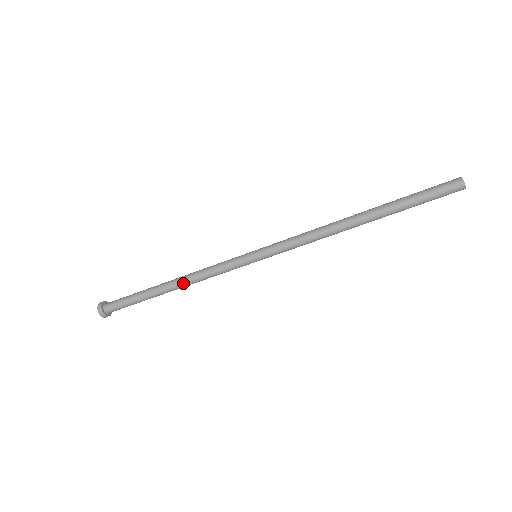
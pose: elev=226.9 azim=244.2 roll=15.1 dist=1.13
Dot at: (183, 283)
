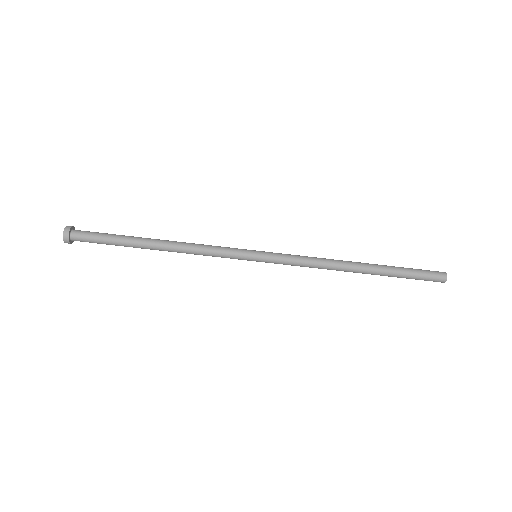
Dot at: (174, 247)
